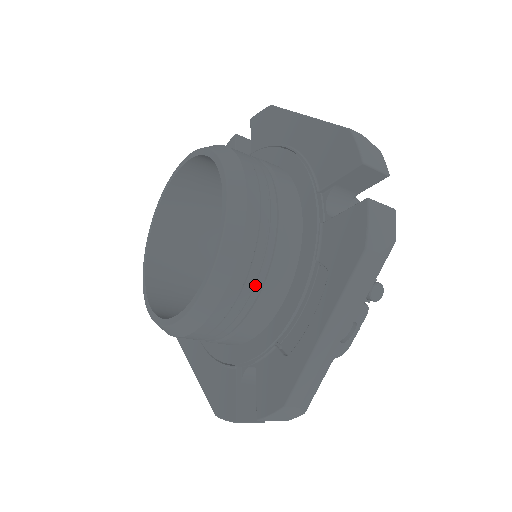
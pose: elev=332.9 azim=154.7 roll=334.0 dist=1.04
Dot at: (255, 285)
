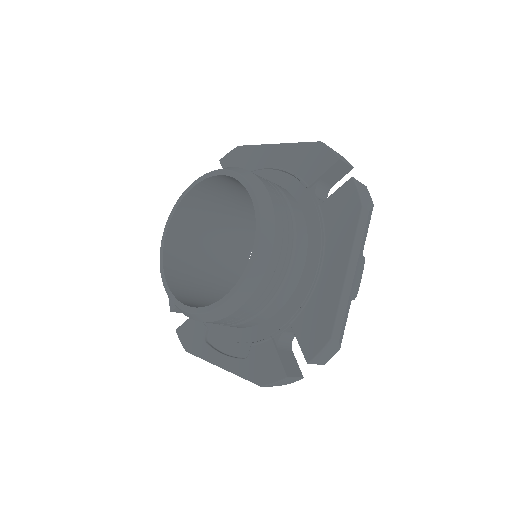
Dot at: occluded
